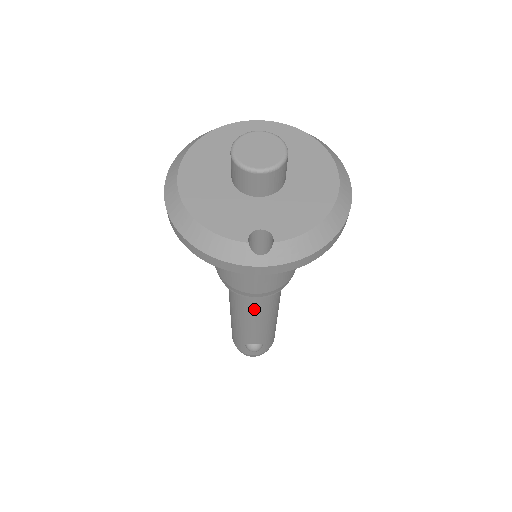
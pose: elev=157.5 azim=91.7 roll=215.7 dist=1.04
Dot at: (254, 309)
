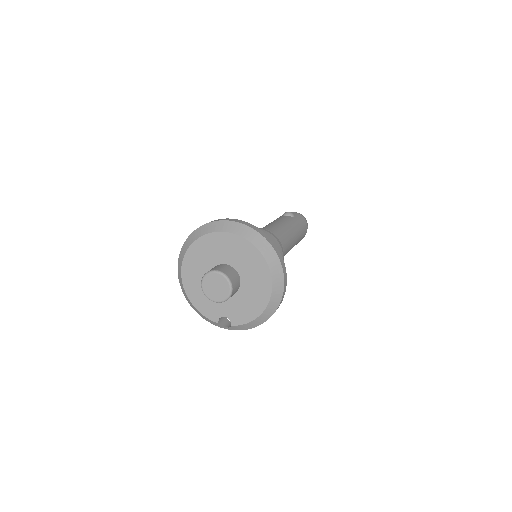
Dot at: occluded
